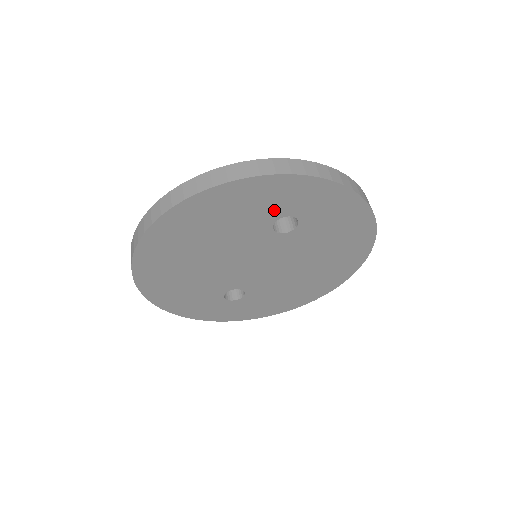
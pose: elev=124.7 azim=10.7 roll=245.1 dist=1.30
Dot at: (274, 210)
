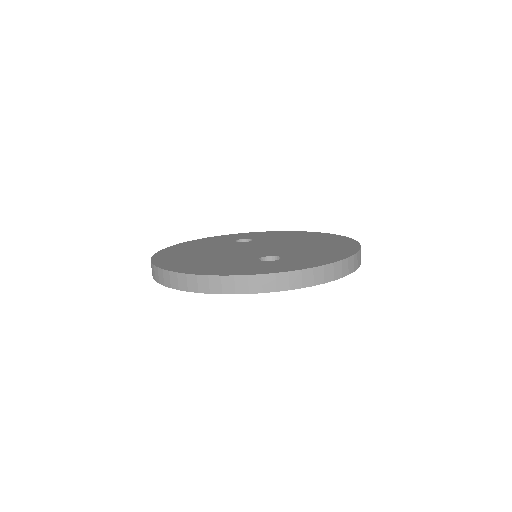
Dot at: occluded
